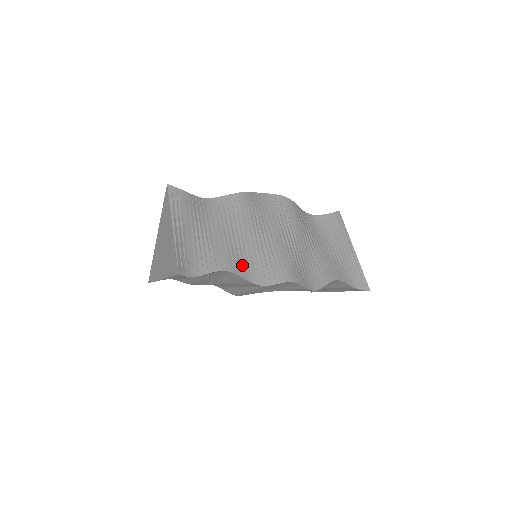
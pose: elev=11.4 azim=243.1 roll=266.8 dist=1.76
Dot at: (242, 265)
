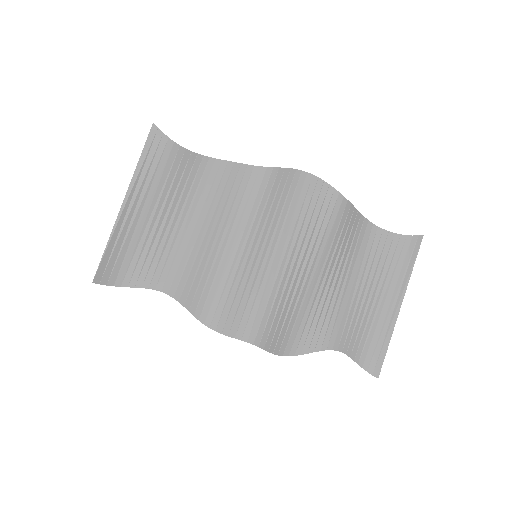
Dot at: occluded
